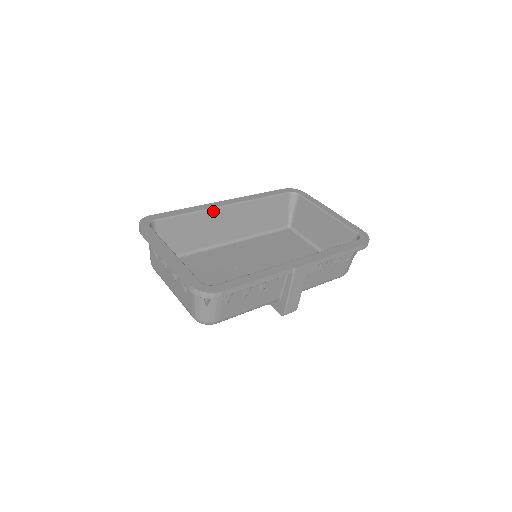
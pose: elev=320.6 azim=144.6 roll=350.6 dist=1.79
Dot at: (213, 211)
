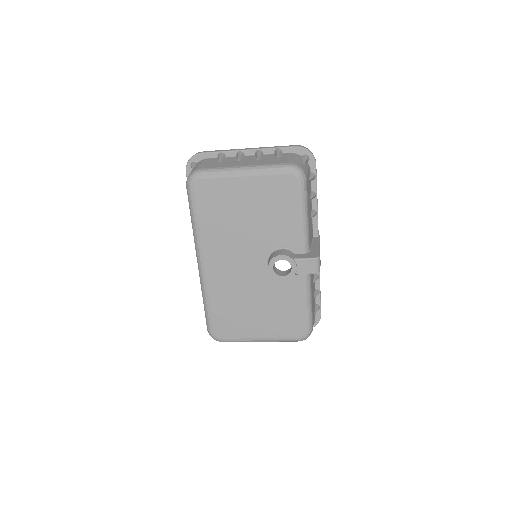
Dot at: occluded
